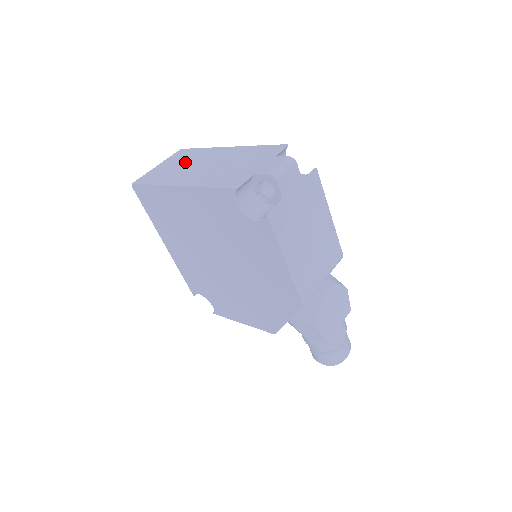
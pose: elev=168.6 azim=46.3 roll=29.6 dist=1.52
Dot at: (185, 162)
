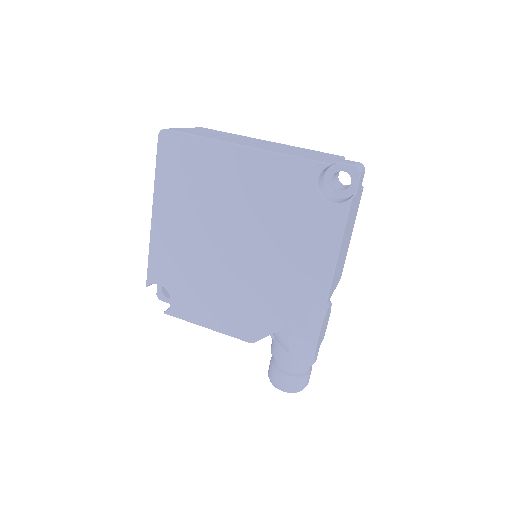
Dot at: (226, 135)
